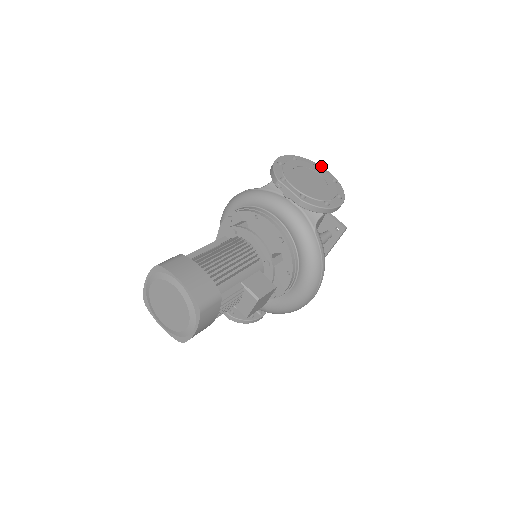
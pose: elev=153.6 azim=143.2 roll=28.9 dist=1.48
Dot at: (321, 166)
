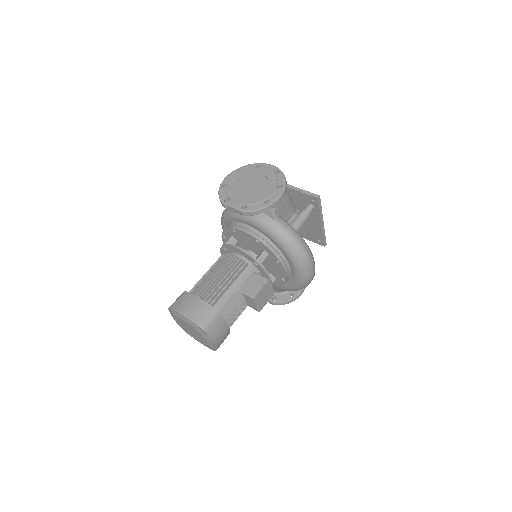
Dot at: (264, 164)
